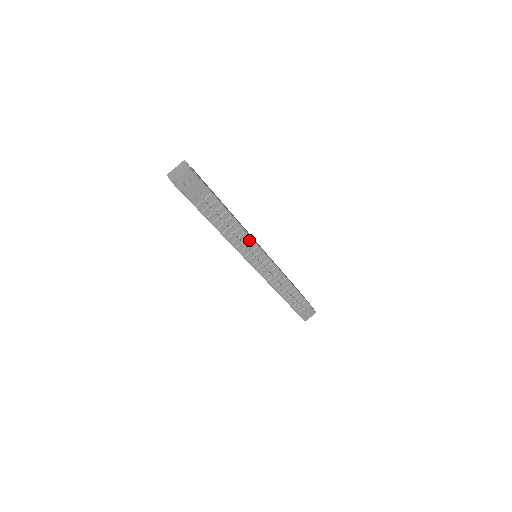
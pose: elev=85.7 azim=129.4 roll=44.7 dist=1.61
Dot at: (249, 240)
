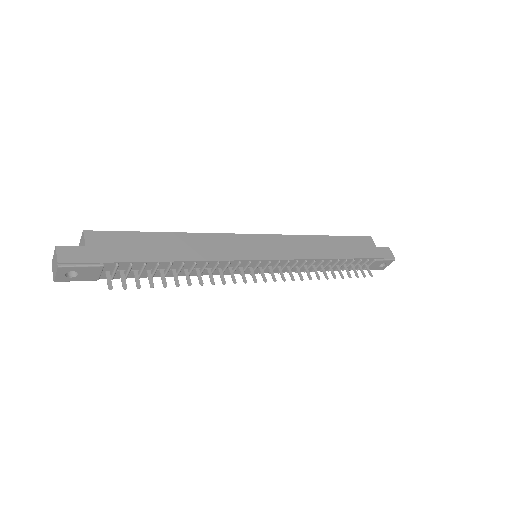
Dot at: (222, 263)
